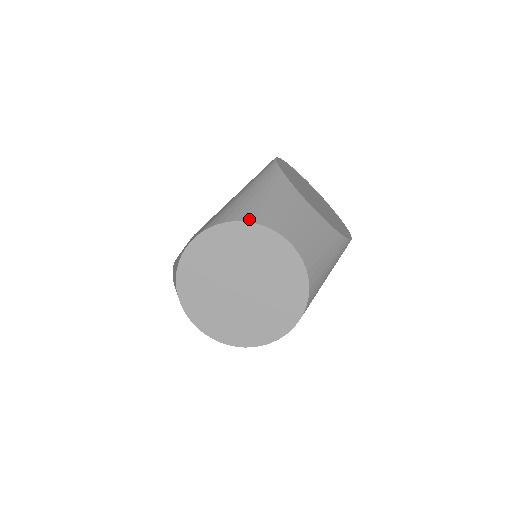
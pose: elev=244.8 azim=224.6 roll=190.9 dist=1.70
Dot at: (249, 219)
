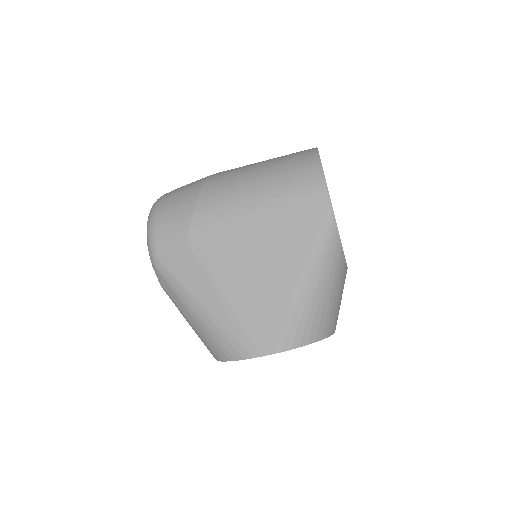
Dot at: (320, 337)
